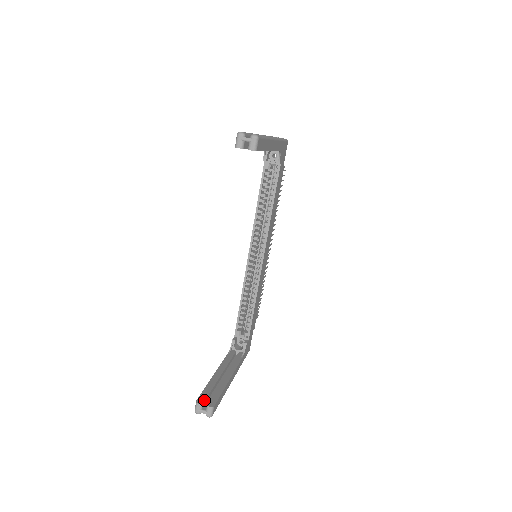
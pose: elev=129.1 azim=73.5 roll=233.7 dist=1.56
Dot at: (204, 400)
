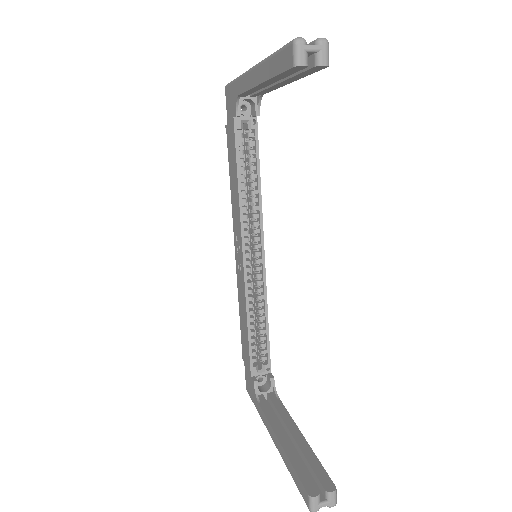
Dot at: (315, 486)
